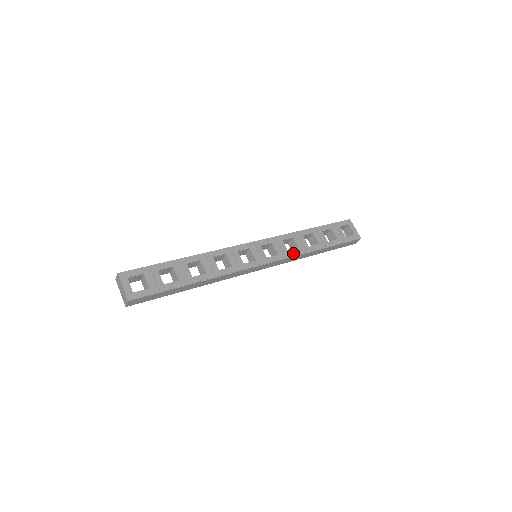
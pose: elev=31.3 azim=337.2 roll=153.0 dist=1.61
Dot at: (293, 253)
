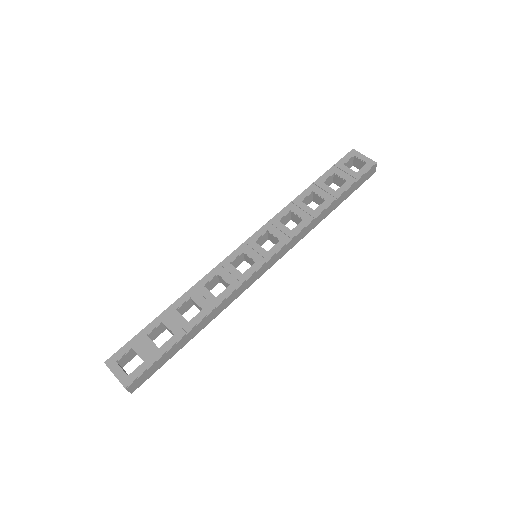
Dot at: (297, 229)
